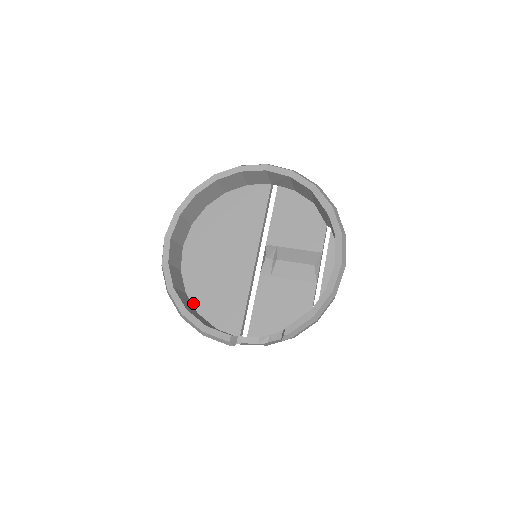
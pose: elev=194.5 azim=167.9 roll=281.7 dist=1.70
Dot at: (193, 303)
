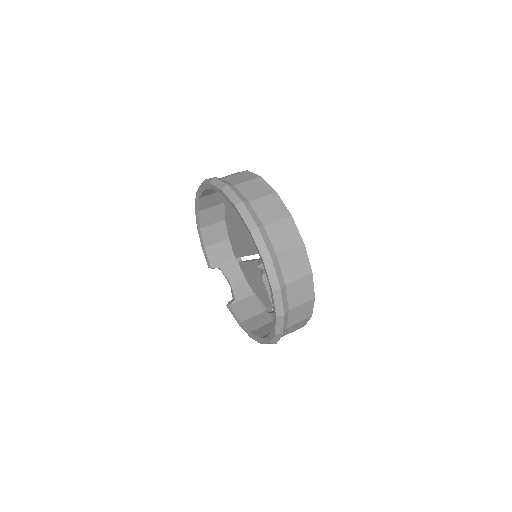
Dot at: (225, 212)
